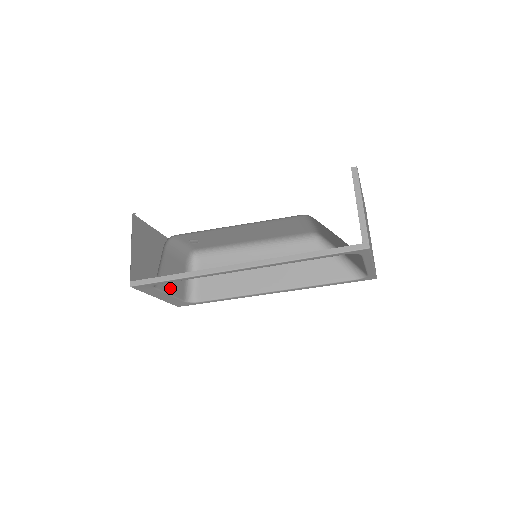
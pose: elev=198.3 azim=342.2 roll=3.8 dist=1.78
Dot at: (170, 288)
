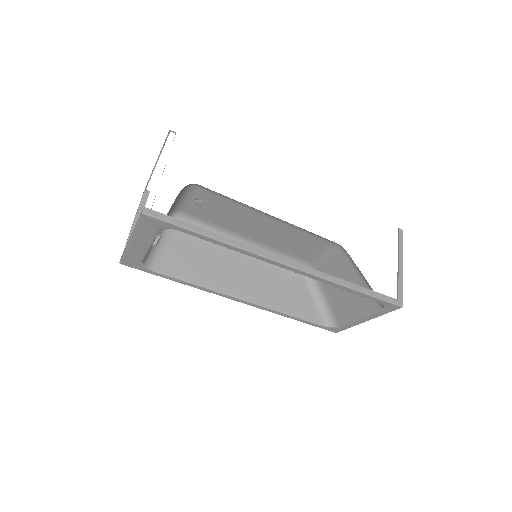
Dot at: (156, 239)
